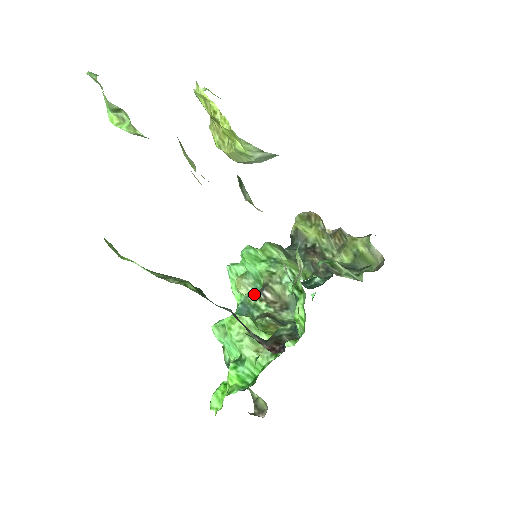
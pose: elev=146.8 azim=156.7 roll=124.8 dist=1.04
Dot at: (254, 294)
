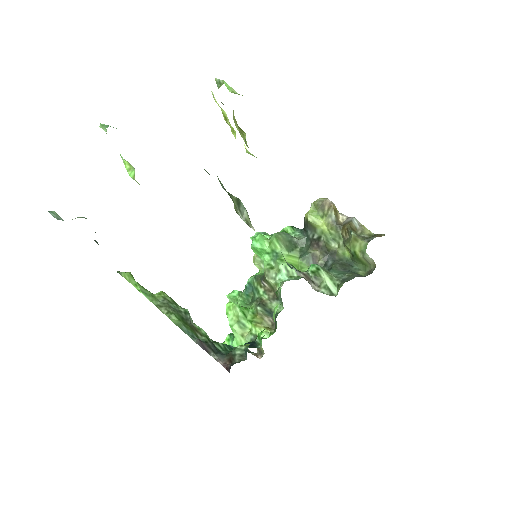
Dot at: (258, 279)
